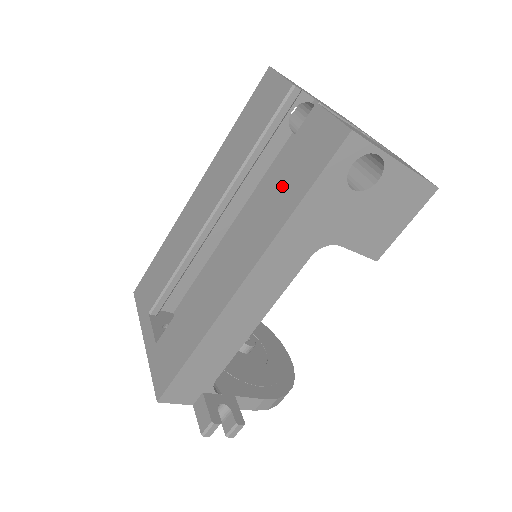
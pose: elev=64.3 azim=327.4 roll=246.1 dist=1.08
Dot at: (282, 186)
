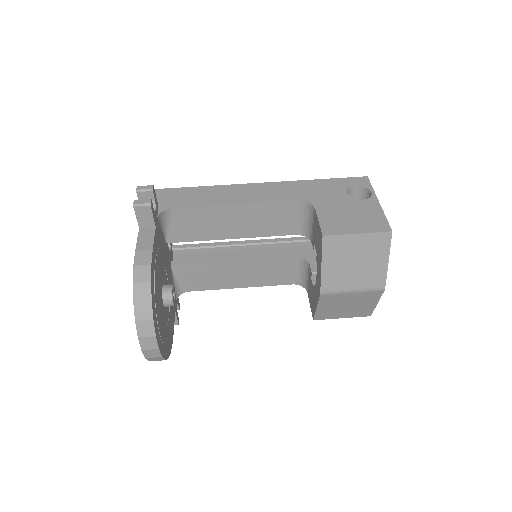
Dot at: occluded
